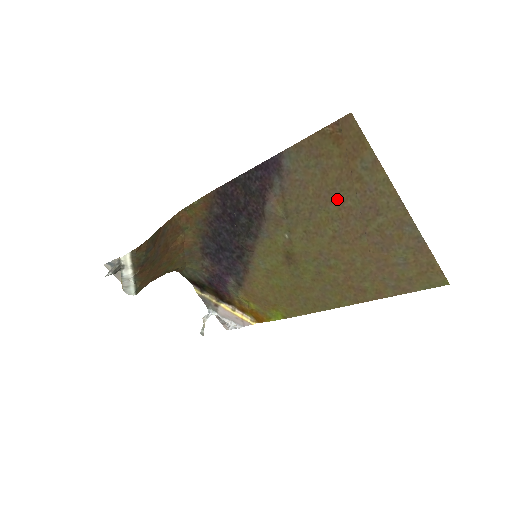
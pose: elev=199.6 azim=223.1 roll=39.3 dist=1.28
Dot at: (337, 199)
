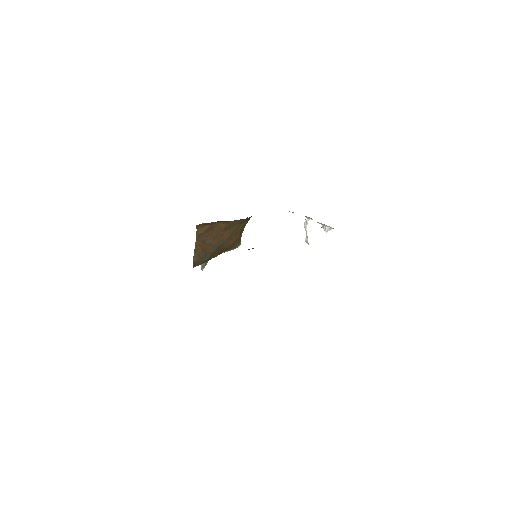
Dot at: occluded
